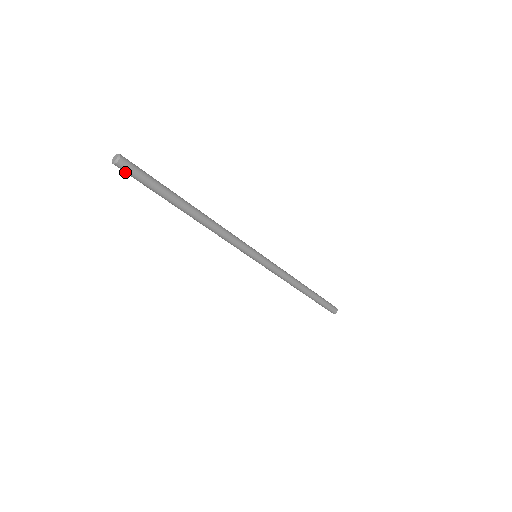
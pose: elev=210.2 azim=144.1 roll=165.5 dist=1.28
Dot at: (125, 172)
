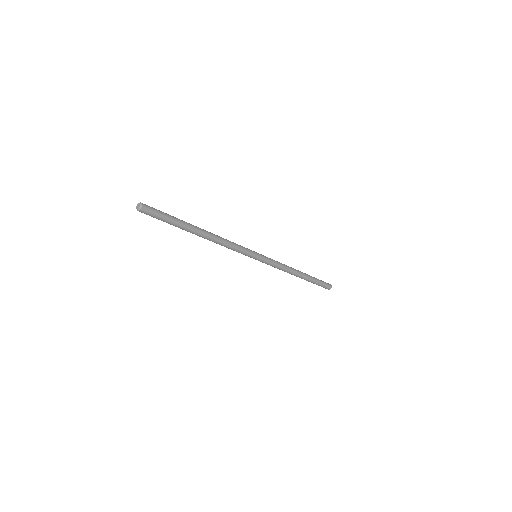
Dot at: (146, 214)
